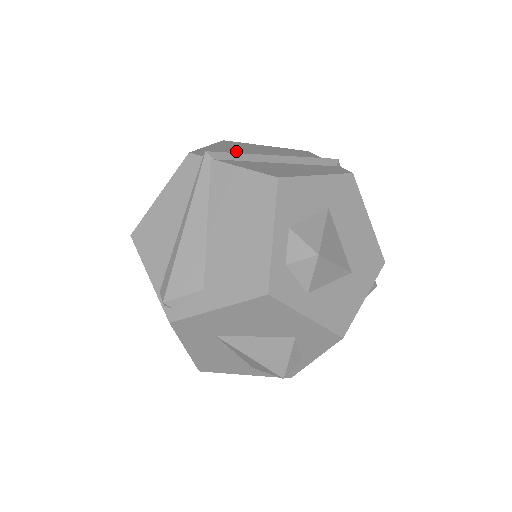
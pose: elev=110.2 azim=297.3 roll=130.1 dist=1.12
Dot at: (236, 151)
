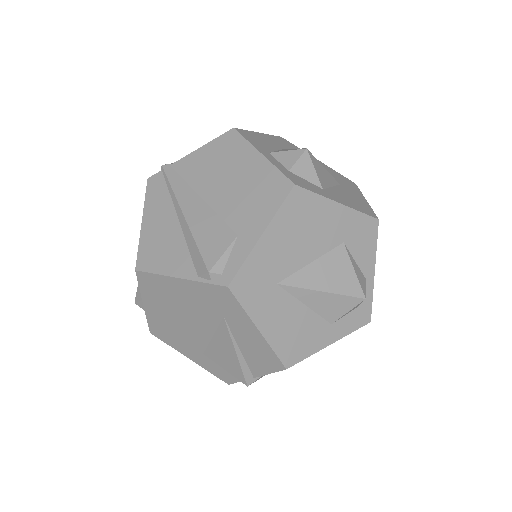
Dot at: occluded
